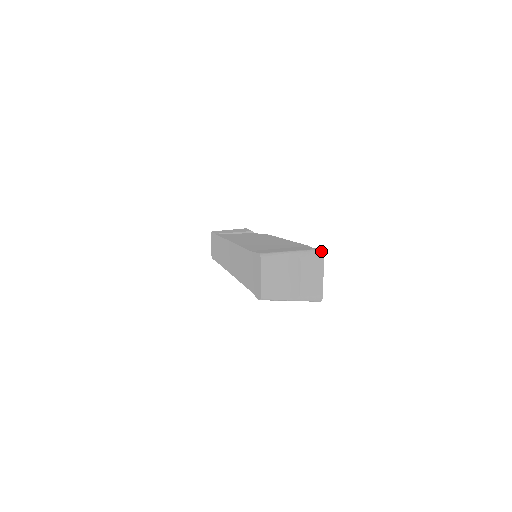
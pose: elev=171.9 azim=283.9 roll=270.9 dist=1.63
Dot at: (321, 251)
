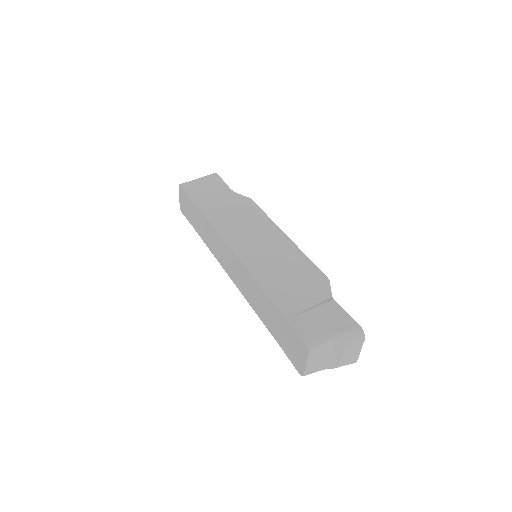
Dot at: (363, 331)
